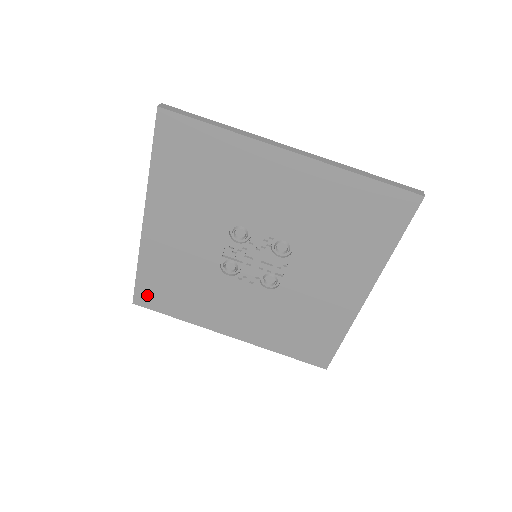
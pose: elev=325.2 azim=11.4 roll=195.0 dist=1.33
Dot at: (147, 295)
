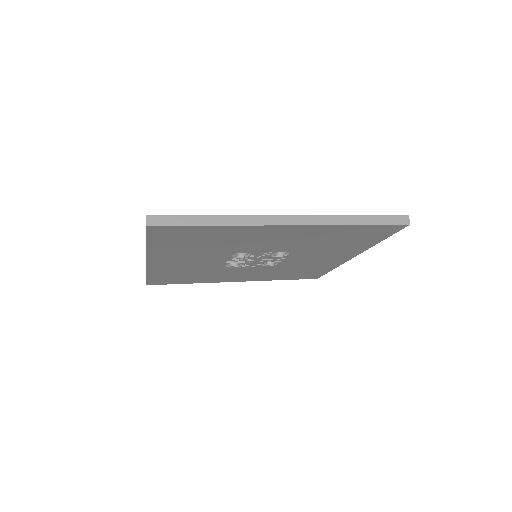
Dot at: (159, 281)
